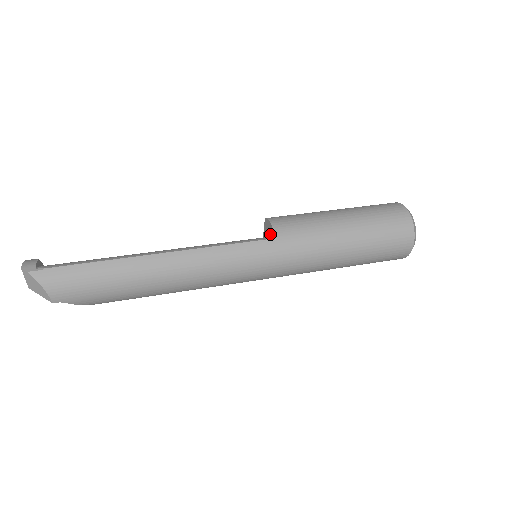
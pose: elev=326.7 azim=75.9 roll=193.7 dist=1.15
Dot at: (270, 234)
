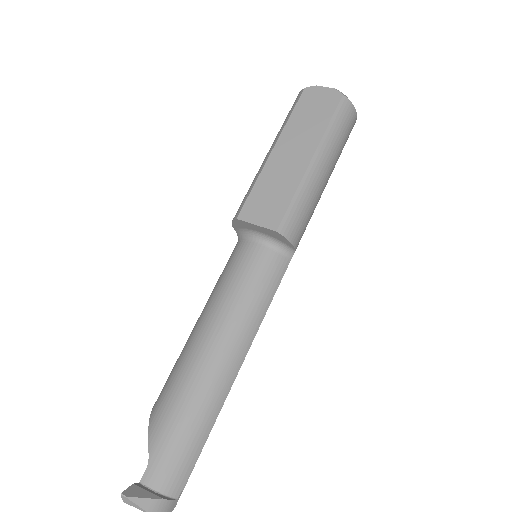
Dot at: (289, 252)
